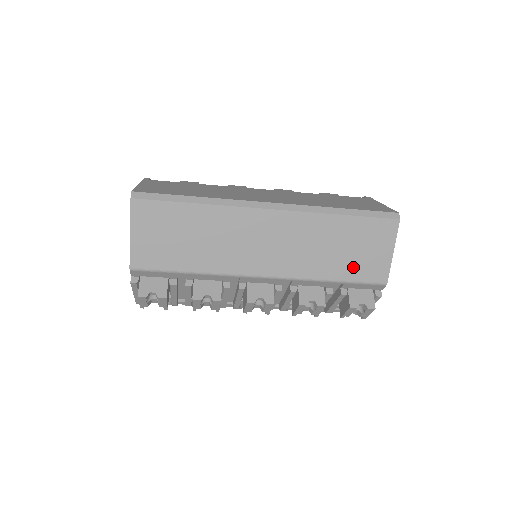
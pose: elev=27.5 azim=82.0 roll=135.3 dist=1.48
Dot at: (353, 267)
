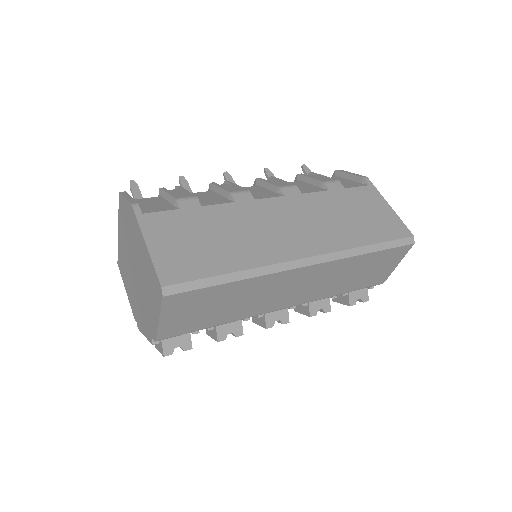
Dot at: (362, 282)
